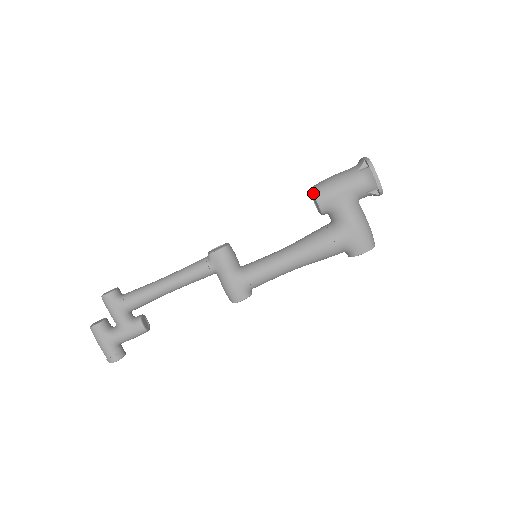
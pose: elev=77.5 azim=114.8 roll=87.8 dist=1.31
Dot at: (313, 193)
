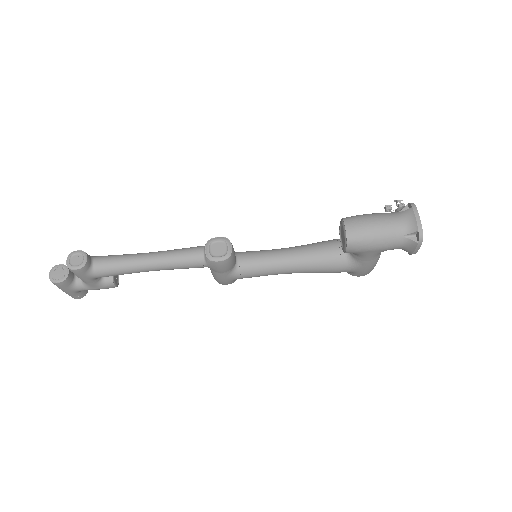
Dot at: (347, 243)
